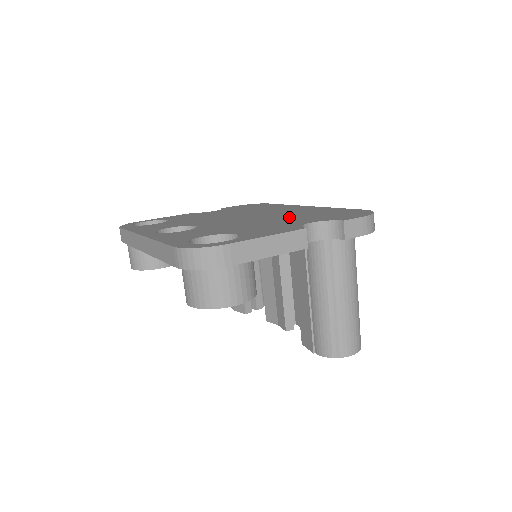
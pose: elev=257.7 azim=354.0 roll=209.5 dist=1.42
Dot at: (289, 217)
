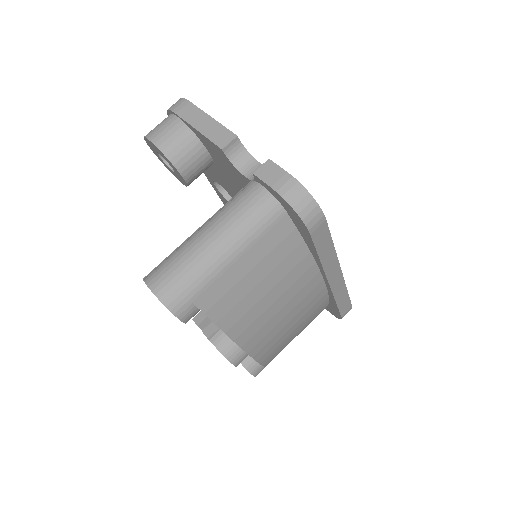
Dot at: occluded
